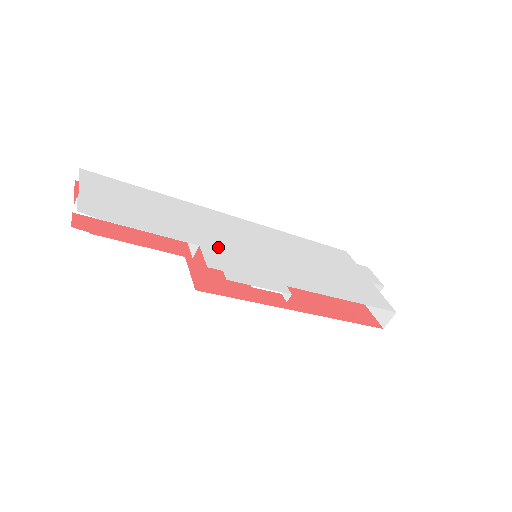
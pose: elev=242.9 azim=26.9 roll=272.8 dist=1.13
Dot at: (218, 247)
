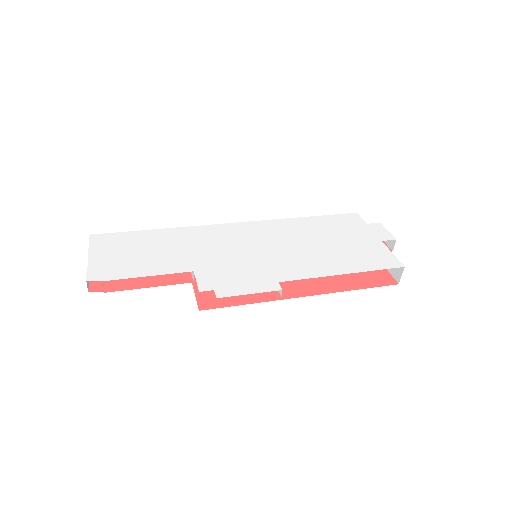
Dot at: (212, 266)
